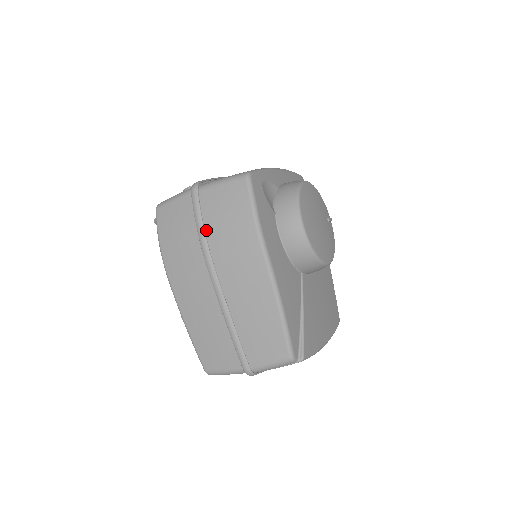
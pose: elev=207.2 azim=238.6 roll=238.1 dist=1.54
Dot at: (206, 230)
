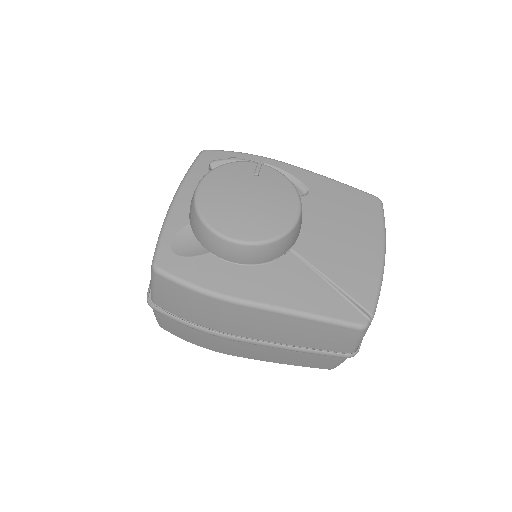
Dot at: (193, 322)
